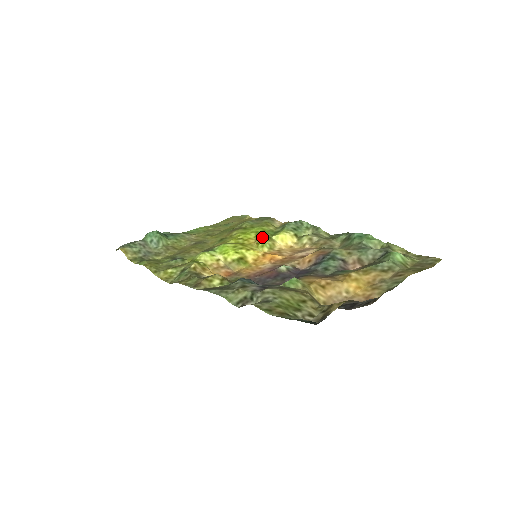
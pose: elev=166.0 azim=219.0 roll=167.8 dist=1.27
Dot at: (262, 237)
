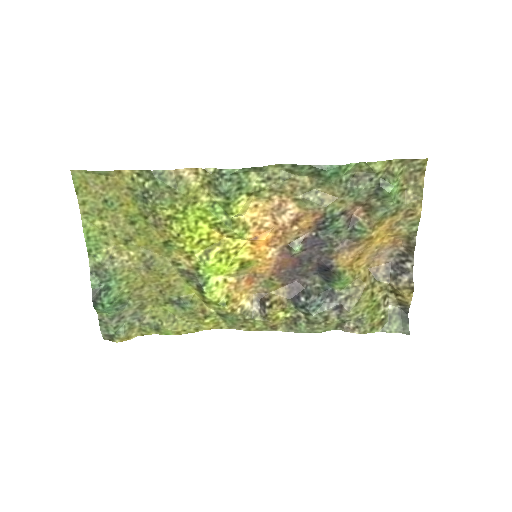
Dot at: (229, 231)
